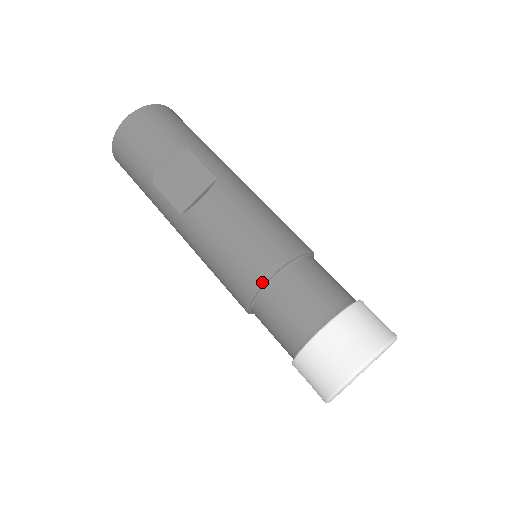
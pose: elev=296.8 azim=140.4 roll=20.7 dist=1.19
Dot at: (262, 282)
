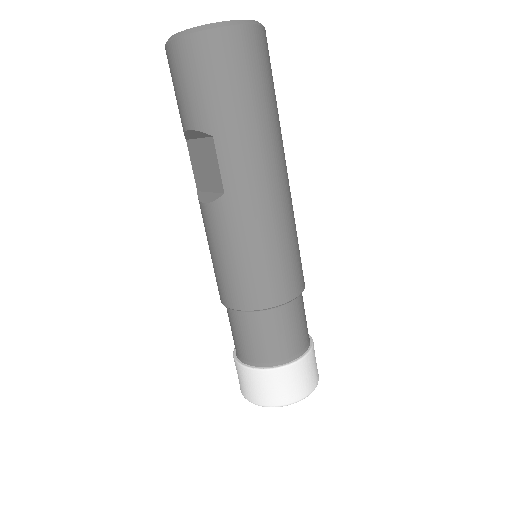
Dot at: occluded
